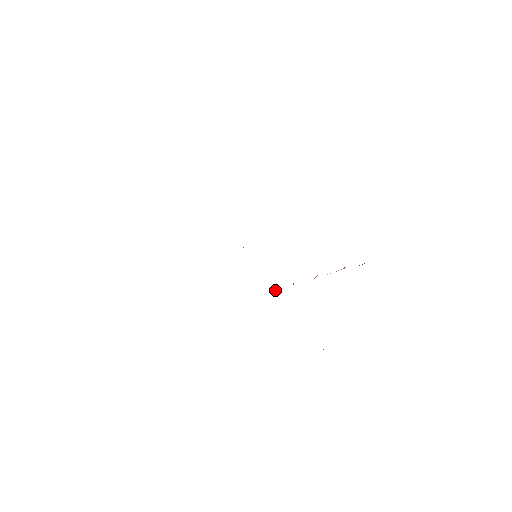
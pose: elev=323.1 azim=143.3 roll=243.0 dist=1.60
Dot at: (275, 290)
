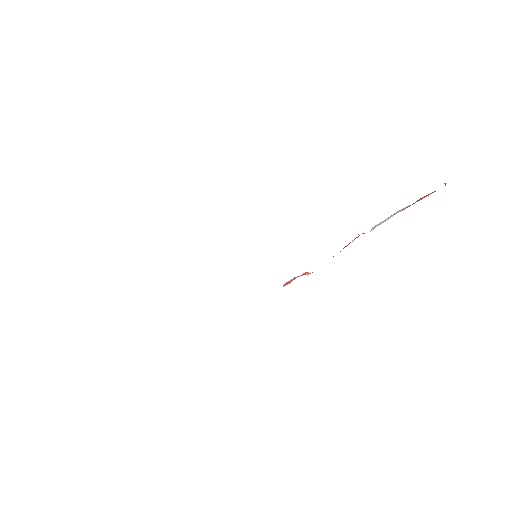
Dot at: (308, 274)
